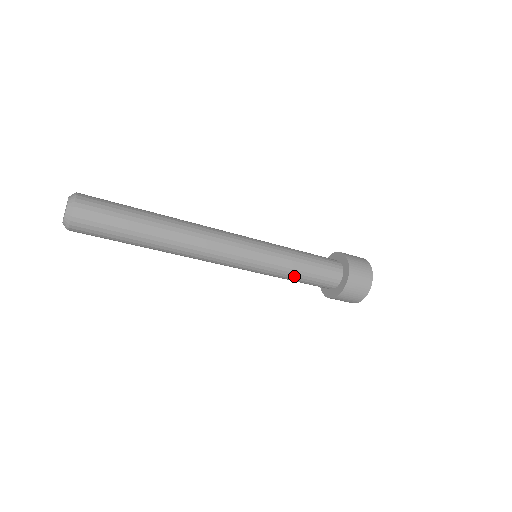
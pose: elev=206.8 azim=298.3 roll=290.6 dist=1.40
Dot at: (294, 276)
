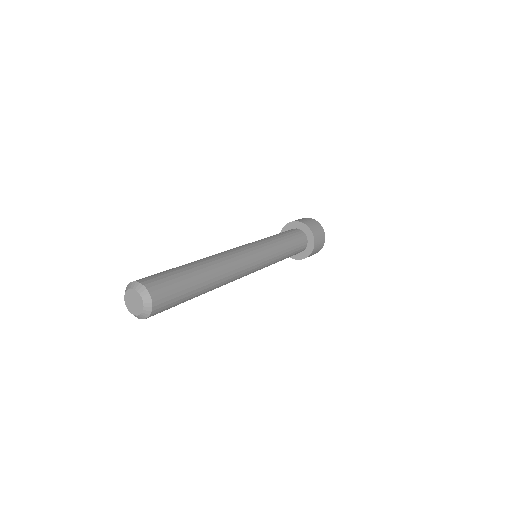
Dot at: (284, 258)
